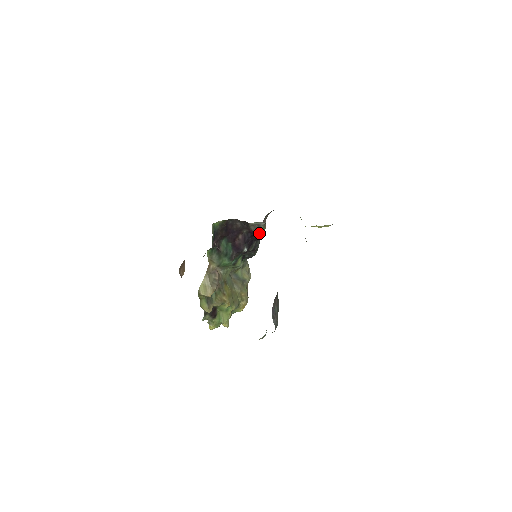
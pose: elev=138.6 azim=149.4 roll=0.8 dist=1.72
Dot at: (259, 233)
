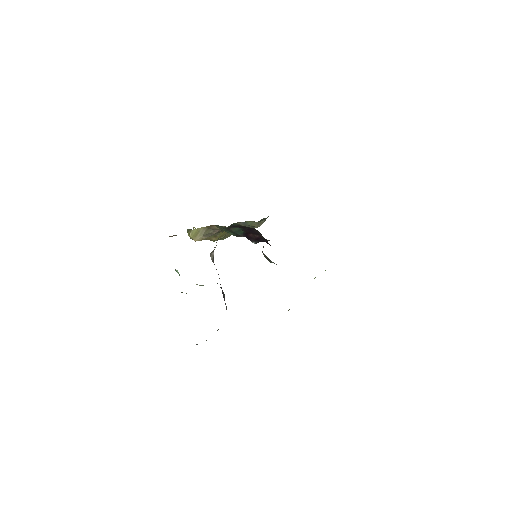
Dot at: occluded
